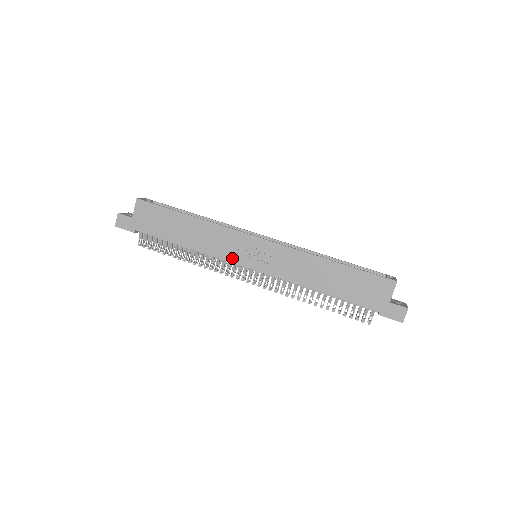
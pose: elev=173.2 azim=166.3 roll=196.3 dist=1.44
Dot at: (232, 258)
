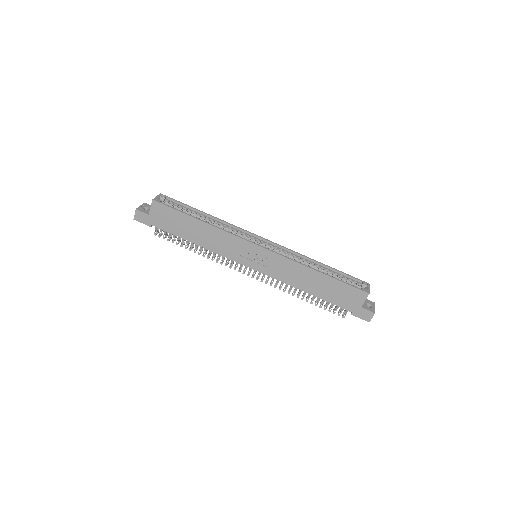
Dot at: (236, 258)
